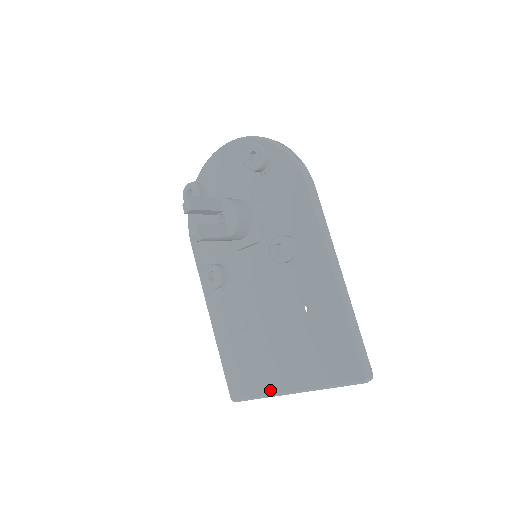
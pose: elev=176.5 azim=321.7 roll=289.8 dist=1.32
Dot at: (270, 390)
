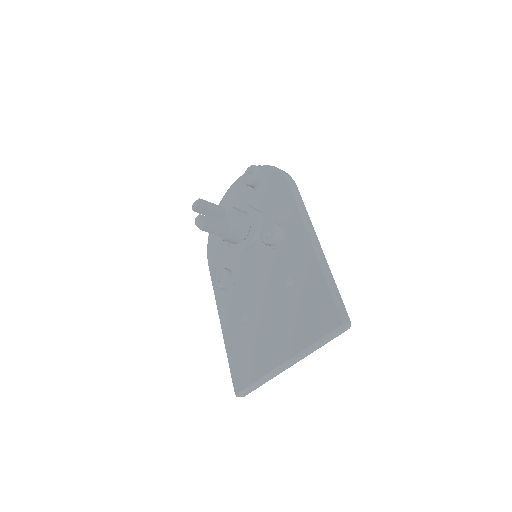
Dot at: (267, 369)
